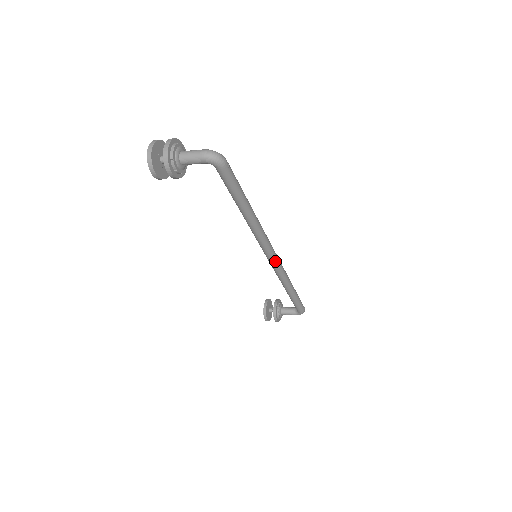
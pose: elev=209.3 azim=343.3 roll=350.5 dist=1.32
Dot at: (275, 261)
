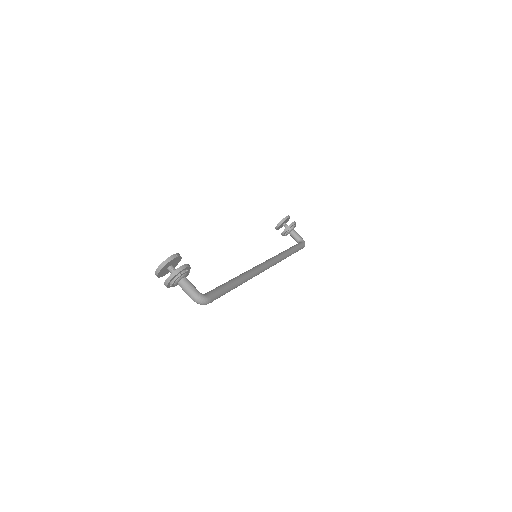
Dot at: occluded
